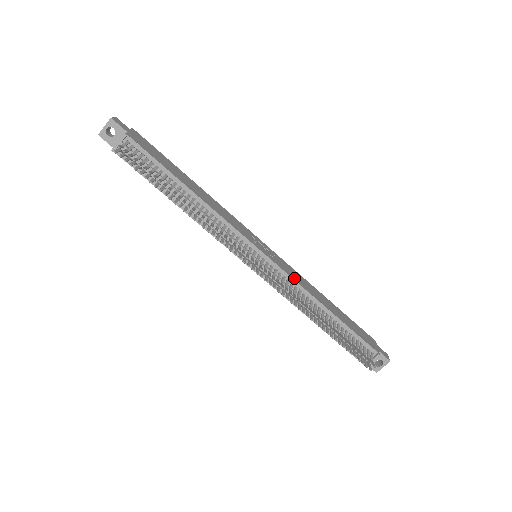
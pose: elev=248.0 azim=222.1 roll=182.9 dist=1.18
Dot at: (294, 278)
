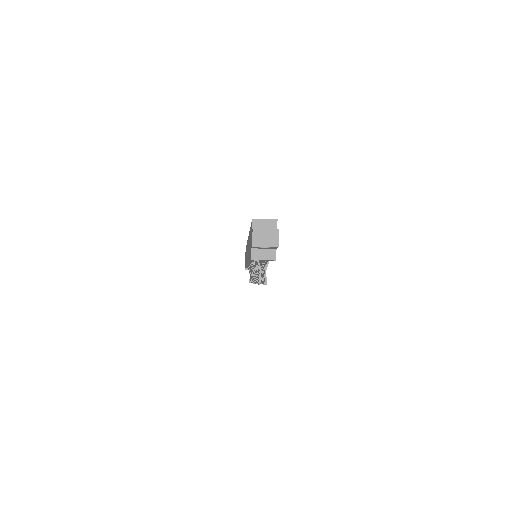
Dot at: occluded
